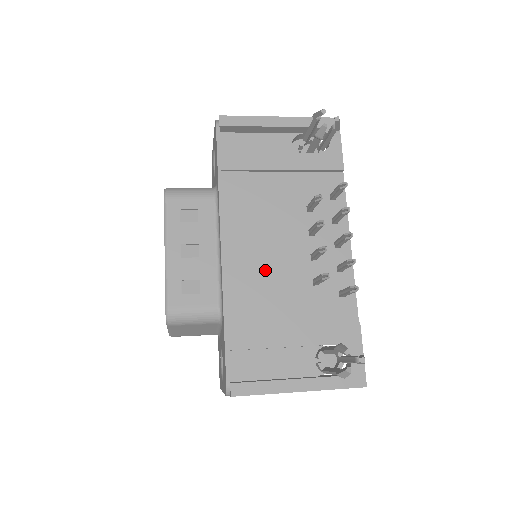
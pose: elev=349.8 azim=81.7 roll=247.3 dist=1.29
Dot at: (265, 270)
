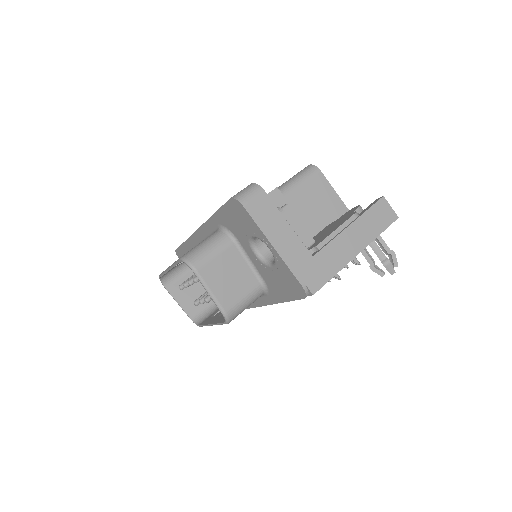
Dot at: occluded
